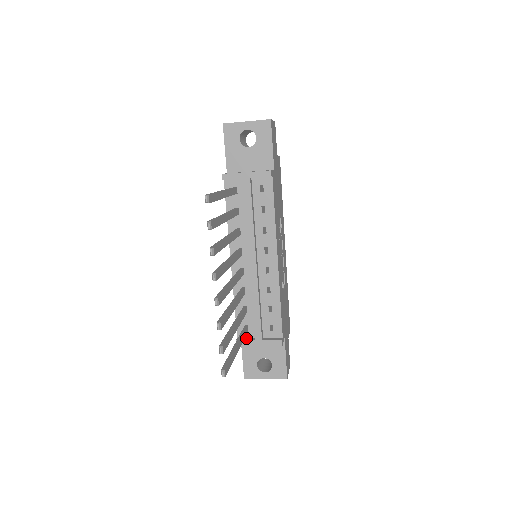
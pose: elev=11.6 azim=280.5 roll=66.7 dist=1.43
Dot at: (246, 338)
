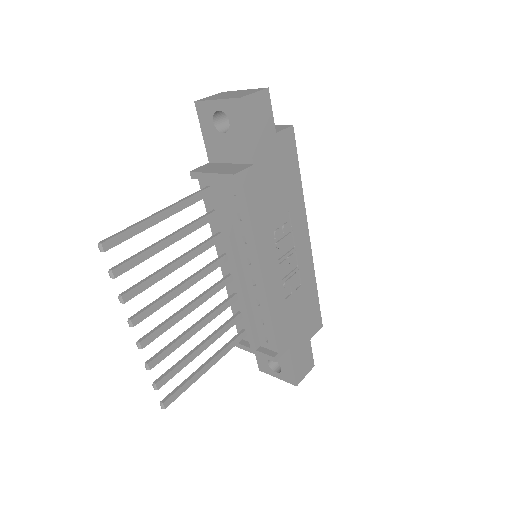
Dot at: (245, 341)
